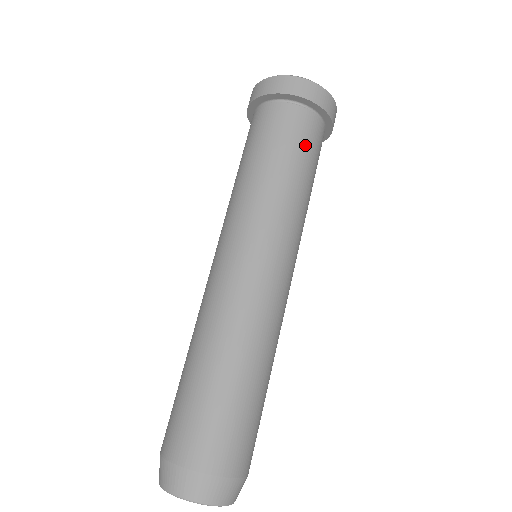
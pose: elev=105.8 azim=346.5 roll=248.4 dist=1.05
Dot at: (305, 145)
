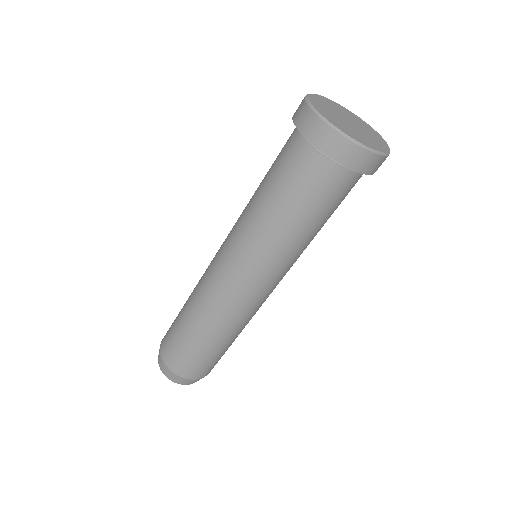
Dot at: occluded
